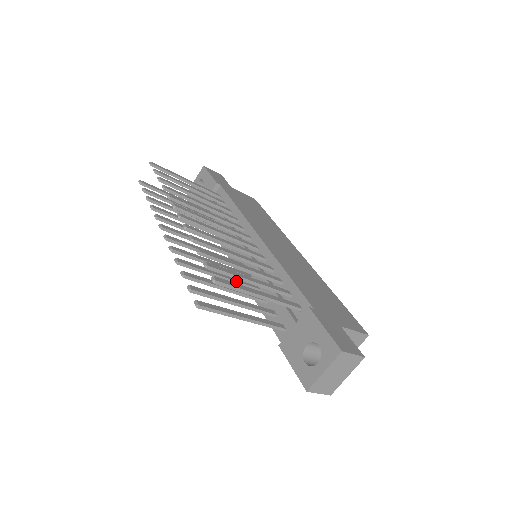
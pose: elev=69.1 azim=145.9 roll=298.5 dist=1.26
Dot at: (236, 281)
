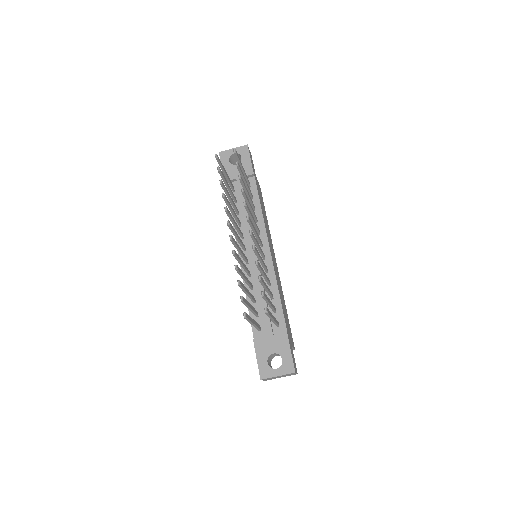
Dot at: (249, 283)
